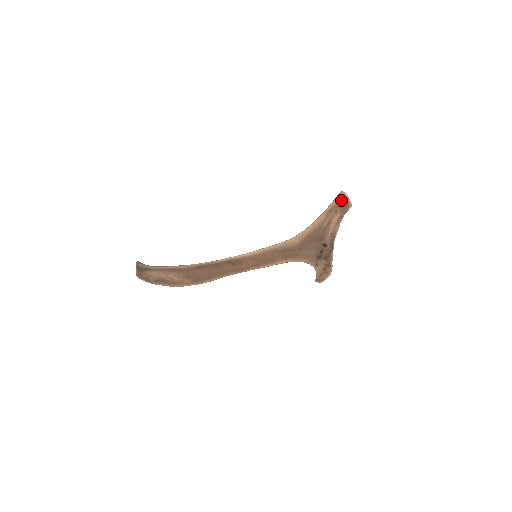
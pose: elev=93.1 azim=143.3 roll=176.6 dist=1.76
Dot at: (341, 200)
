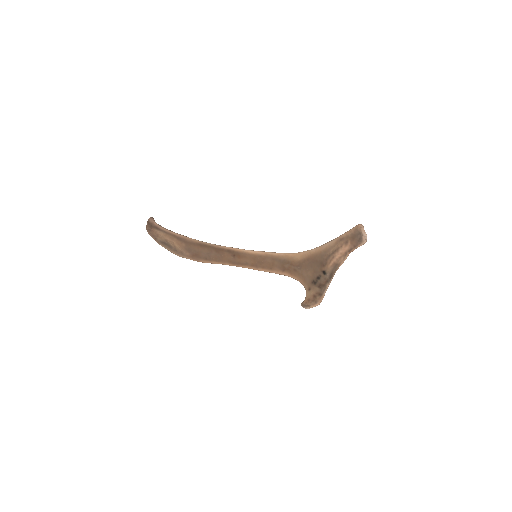
Dot at: (356, 232)
